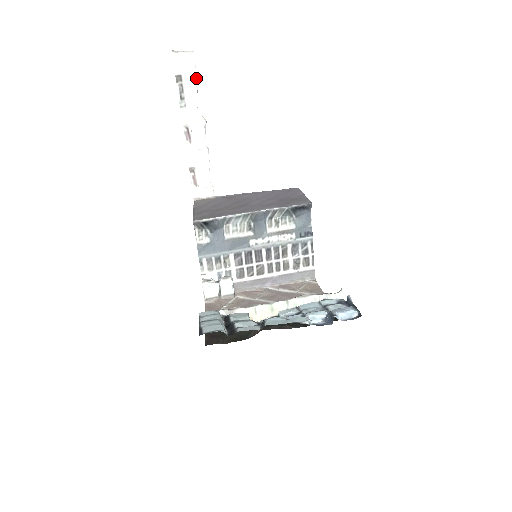
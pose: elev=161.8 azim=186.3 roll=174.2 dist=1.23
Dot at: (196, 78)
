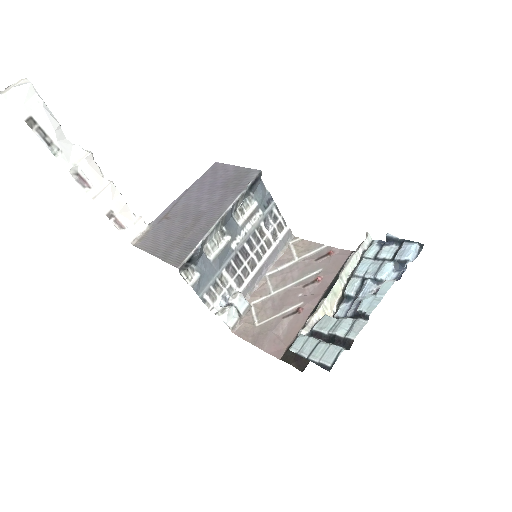
Dot at: (48, 110)
